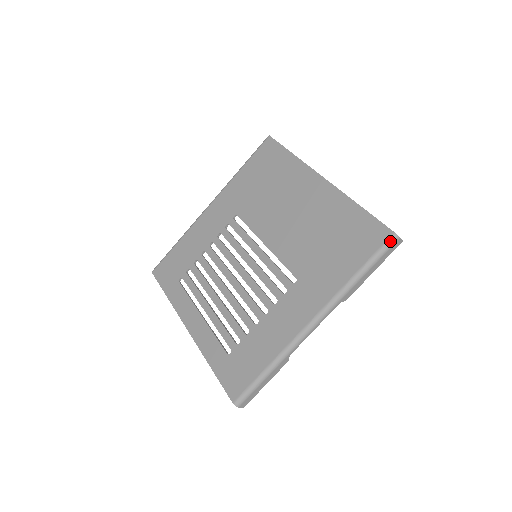
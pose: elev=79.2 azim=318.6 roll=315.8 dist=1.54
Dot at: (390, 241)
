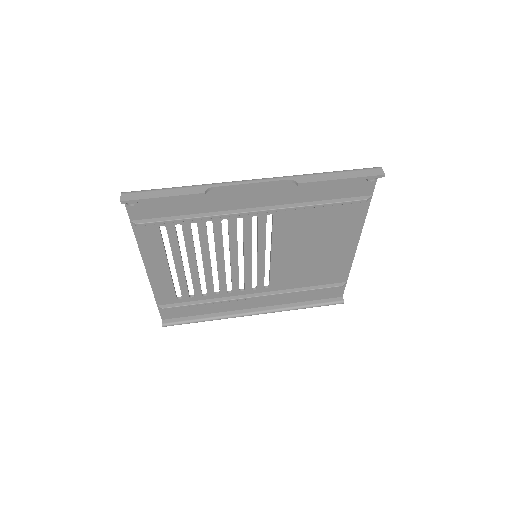
Dot at: (370, 168)
